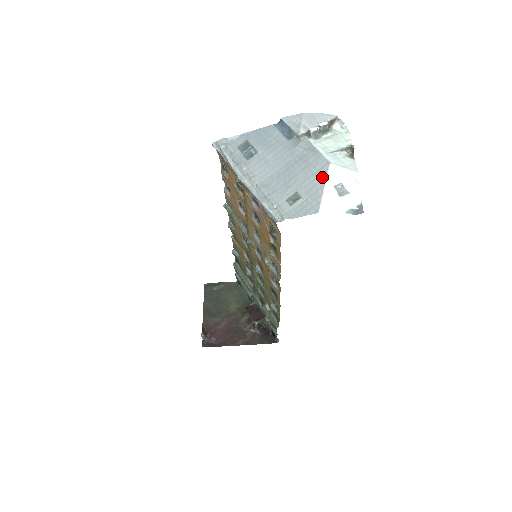
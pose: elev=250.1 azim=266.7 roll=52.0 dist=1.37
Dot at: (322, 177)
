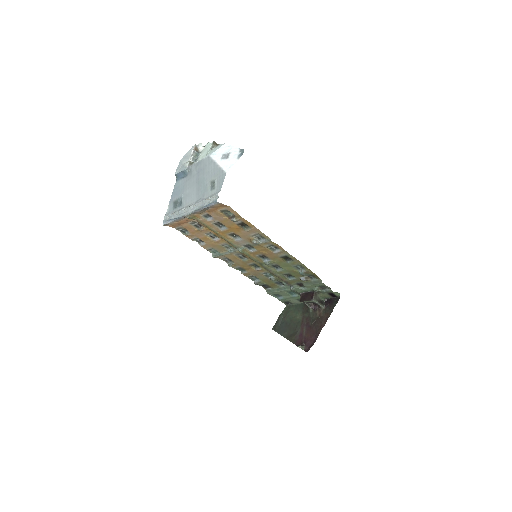
Dot at: (213, 163)
